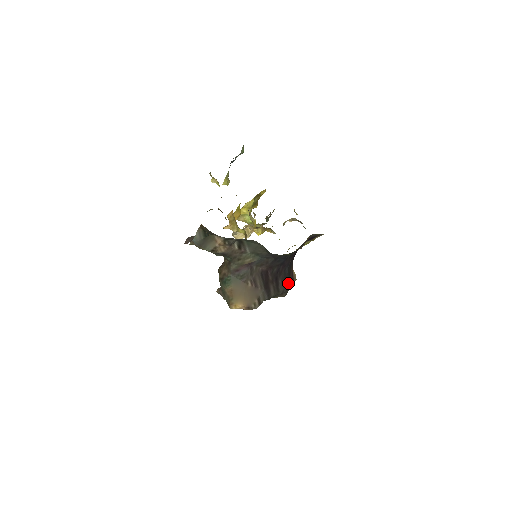
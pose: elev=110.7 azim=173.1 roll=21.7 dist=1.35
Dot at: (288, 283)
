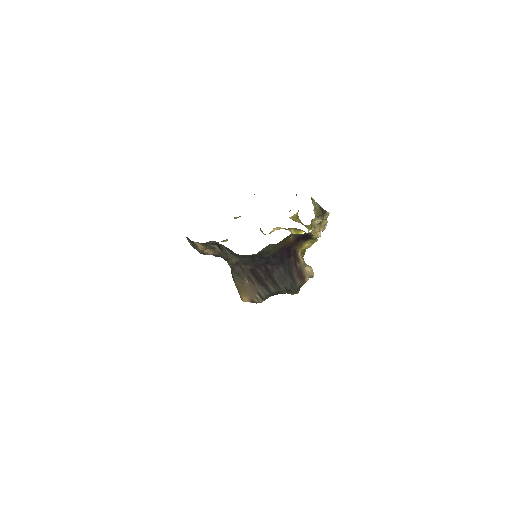
Dot at: (292, 280)
